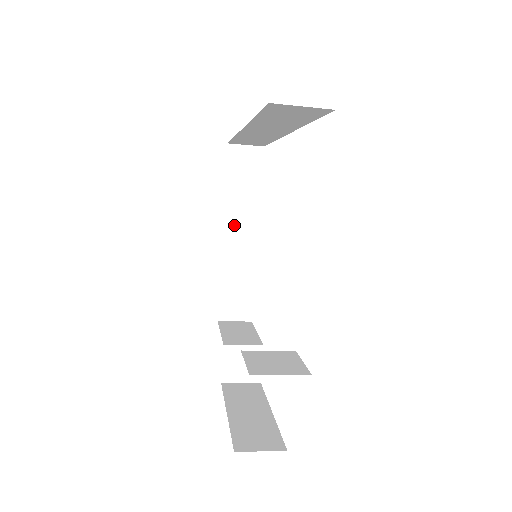
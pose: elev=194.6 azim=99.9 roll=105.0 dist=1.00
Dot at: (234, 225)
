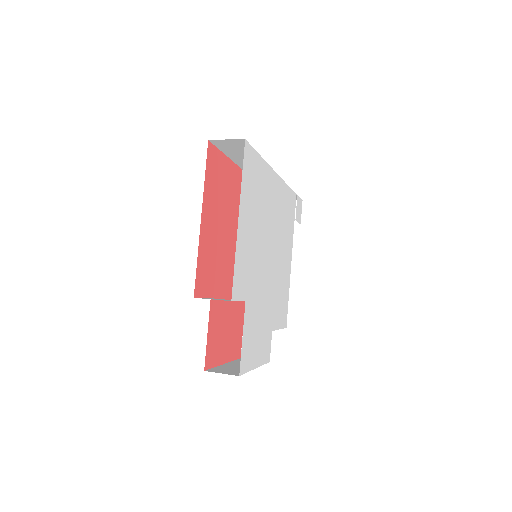
Dot at: occluded
